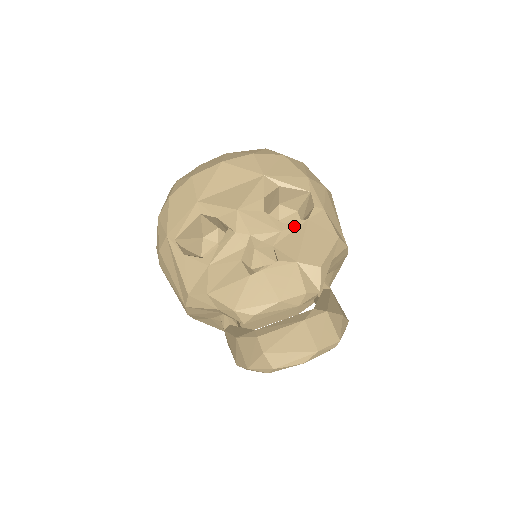
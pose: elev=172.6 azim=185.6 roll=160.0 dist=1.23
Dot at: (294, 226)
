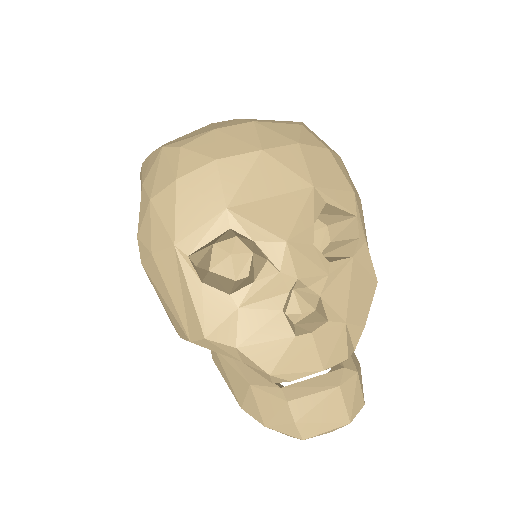
Dot at: (340, 267)
